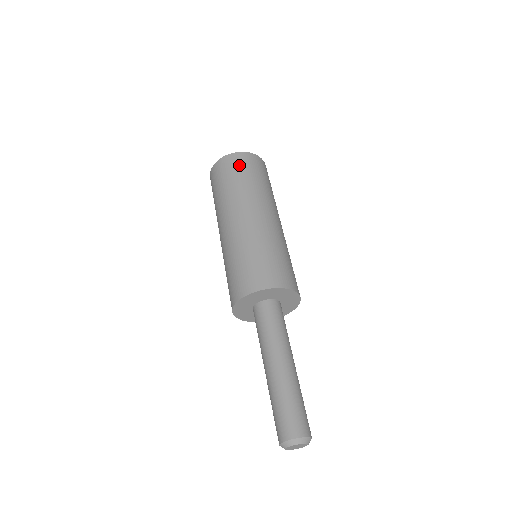
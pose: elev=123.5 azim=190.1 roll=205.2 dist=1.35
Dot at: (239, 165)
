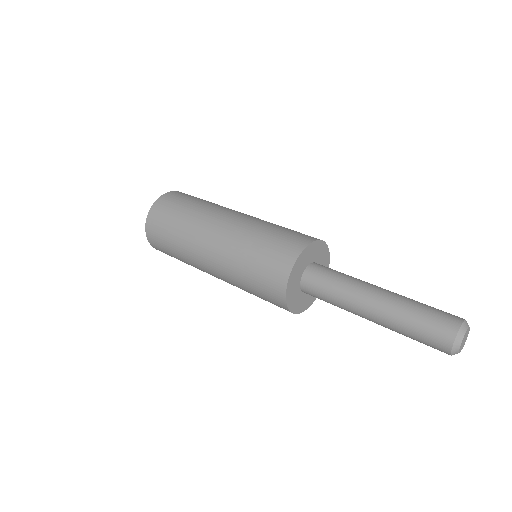
Dot at: (162, 216)
